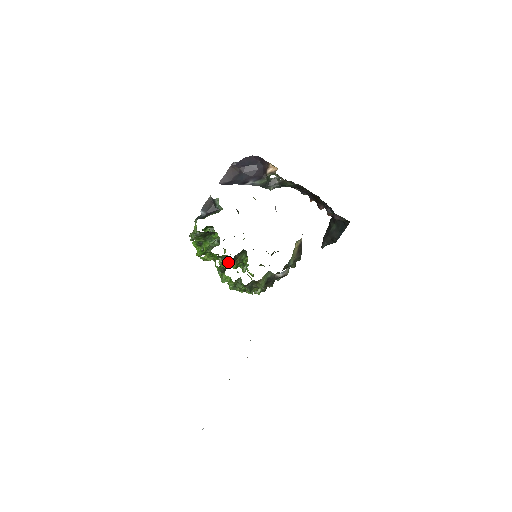
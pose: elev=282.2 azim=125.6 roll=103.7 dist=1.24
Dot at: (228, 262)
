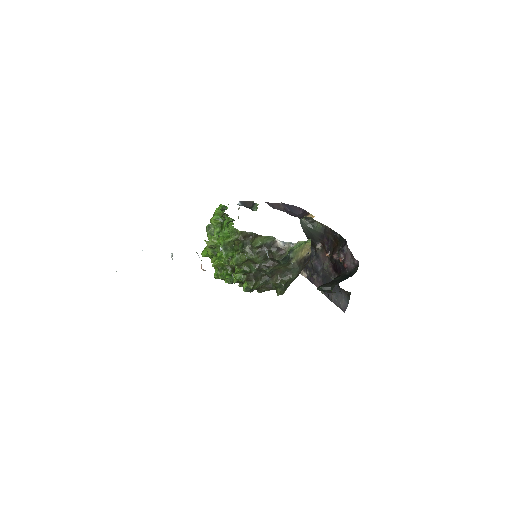
Dot at: (222, 259)
